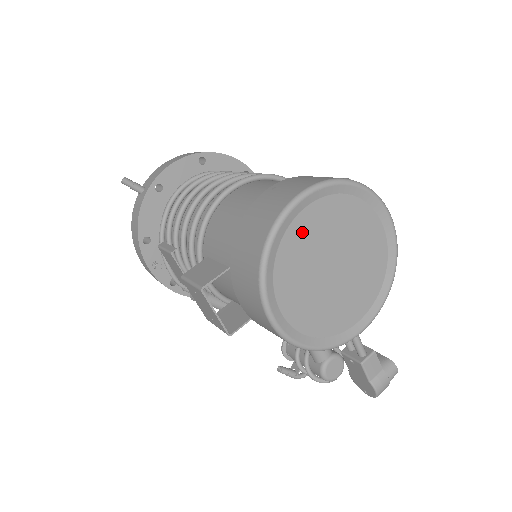
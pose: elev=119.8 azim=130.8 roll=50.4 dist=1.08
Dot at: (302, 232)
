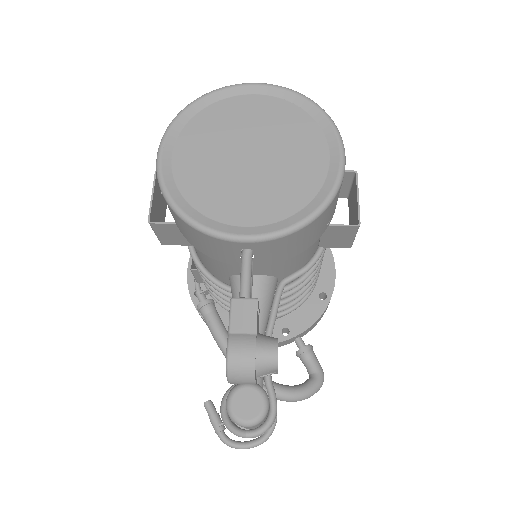
Dot at: (235, 109)
